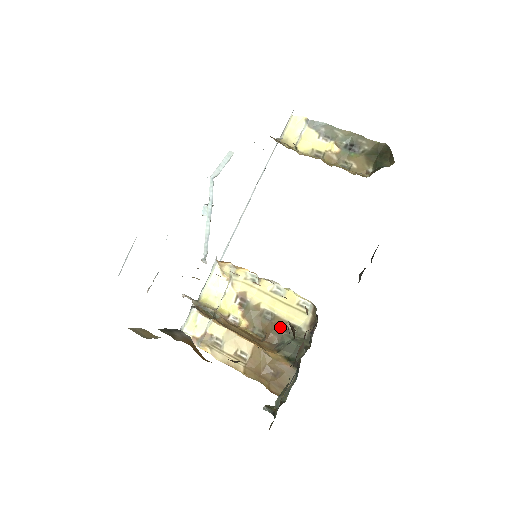
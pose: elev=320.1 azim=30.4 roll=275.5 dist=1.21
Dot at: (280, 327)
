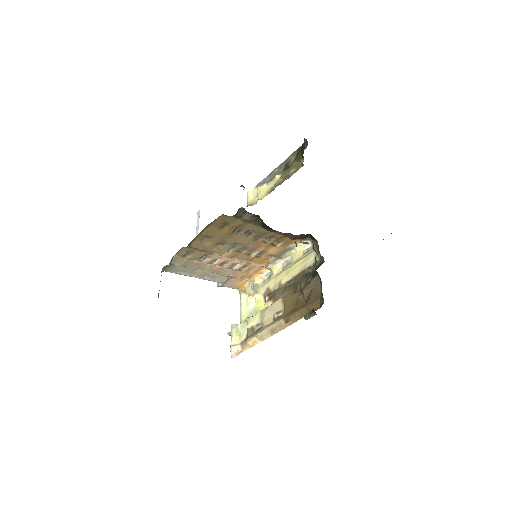
Dot at: (300, 278)
